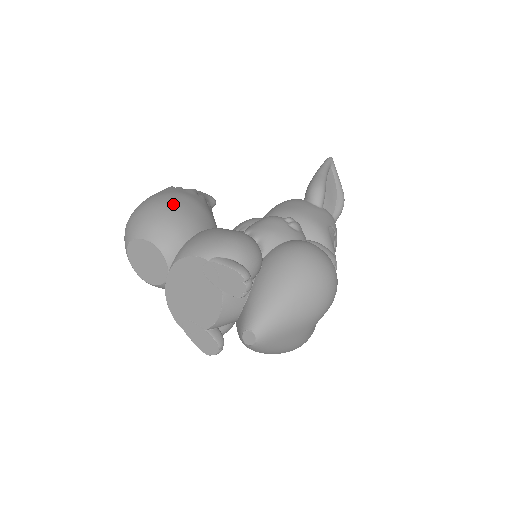
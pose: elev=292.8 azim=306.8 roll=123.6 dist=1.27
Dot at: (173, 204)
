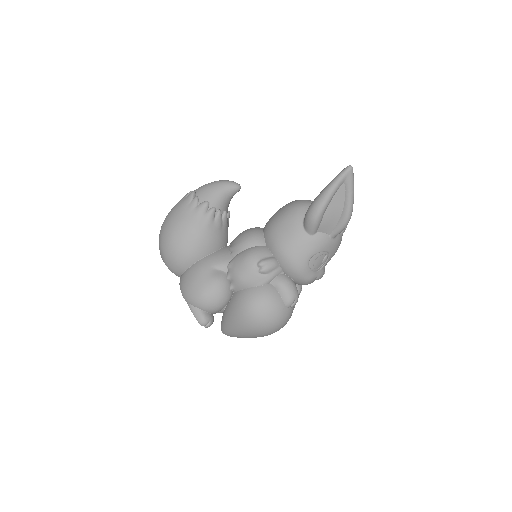
Dot at: (177, 241)
